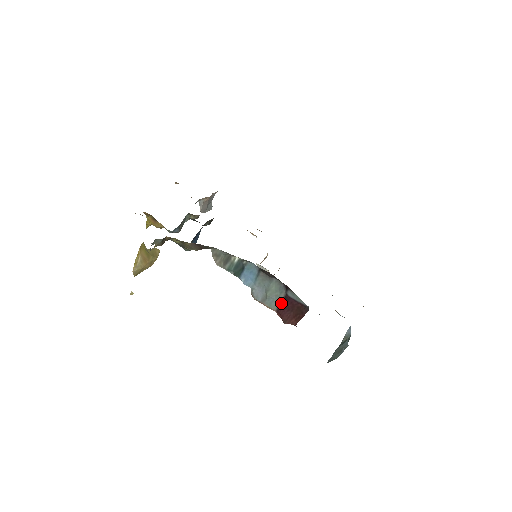
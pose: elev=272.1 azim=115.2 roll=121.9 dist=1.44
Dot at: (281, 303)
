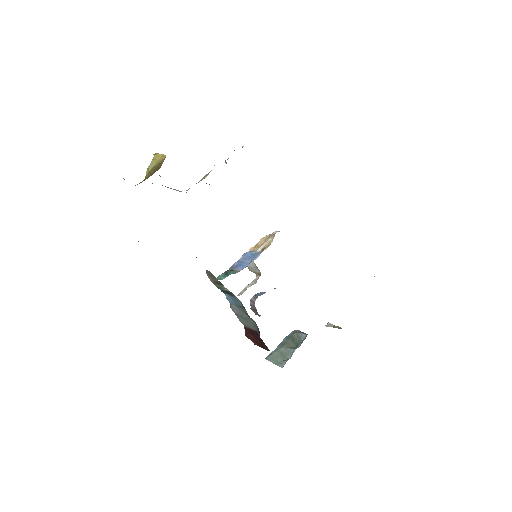
Dot at: (250, 329)
